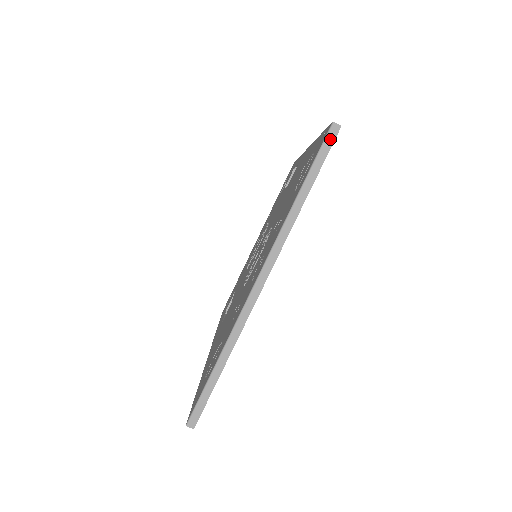
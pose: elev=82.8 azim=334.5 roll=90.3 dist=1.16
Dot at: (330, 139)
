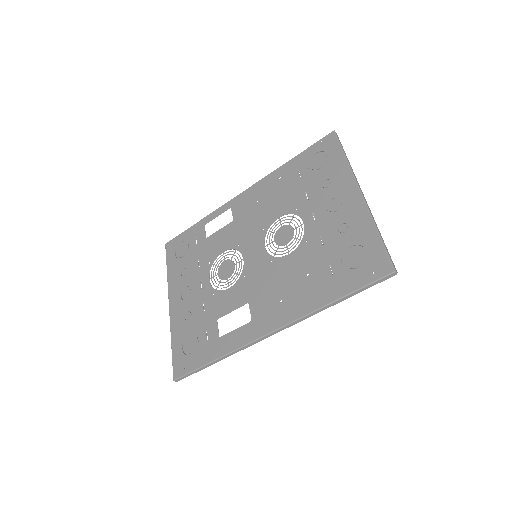
Dot at: (338, 137)
